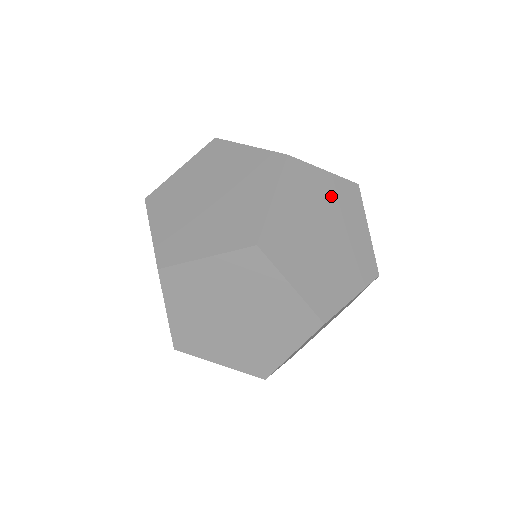
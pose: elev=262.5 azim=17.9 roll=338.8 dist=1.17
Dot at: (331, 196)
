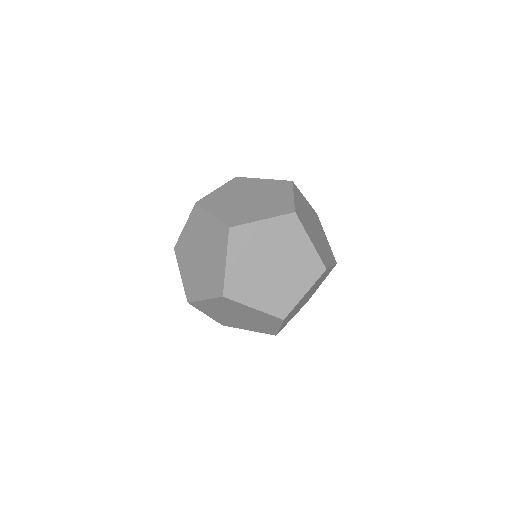
Dot at: (300, 255)
